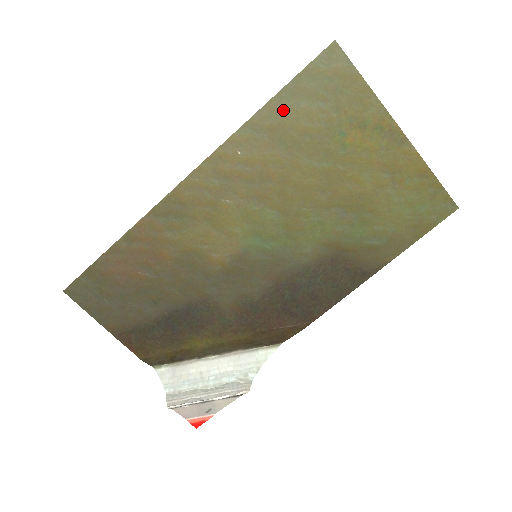
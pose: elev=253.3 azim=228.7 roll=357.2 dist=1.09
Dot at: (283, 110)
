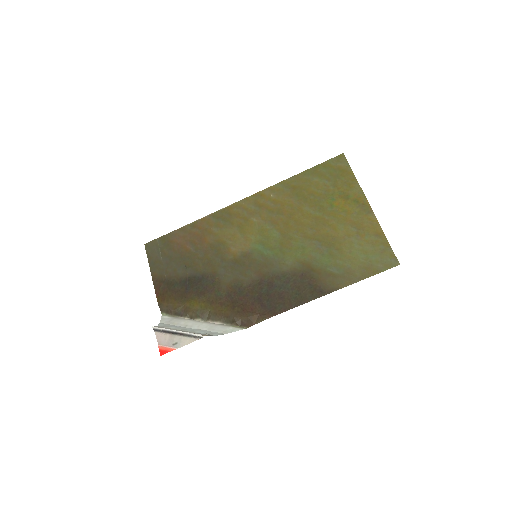
Dot at: (304, 180)
